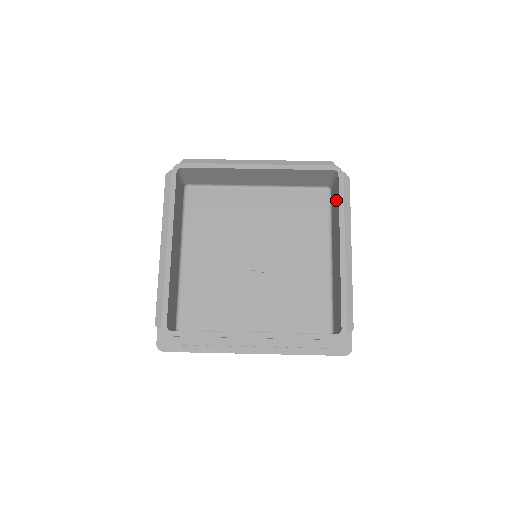
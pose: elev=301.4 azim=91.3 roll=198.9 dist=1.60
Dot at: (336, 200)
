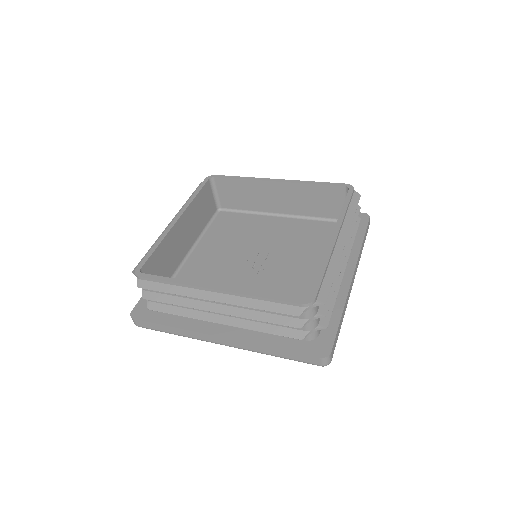
Dot at: occluded
